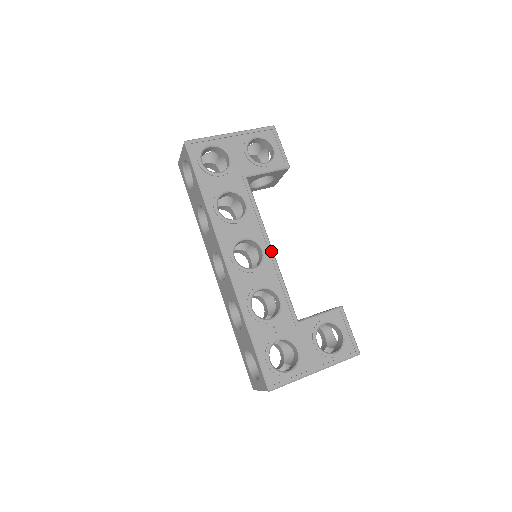
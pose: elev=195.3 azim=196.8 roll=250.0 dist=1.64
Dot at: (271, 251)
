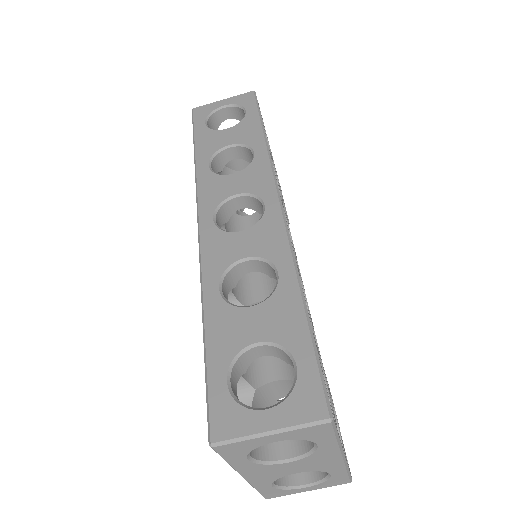
Dot at: occluded
